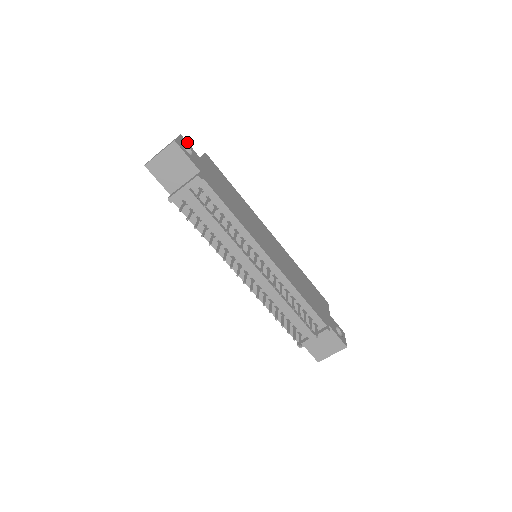
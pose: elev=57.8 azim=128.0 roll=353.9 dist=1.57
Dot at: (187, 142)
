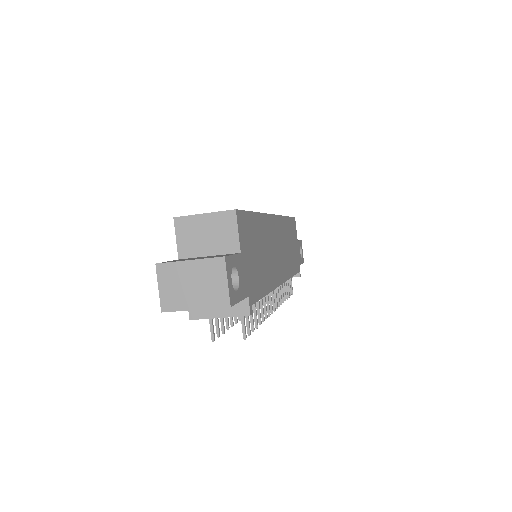
Dot at: (230, 255)
